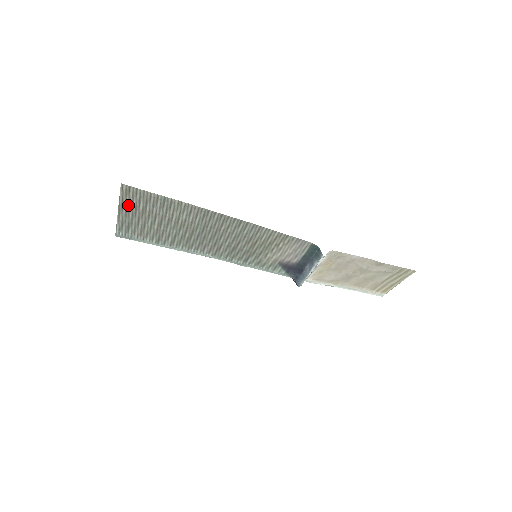
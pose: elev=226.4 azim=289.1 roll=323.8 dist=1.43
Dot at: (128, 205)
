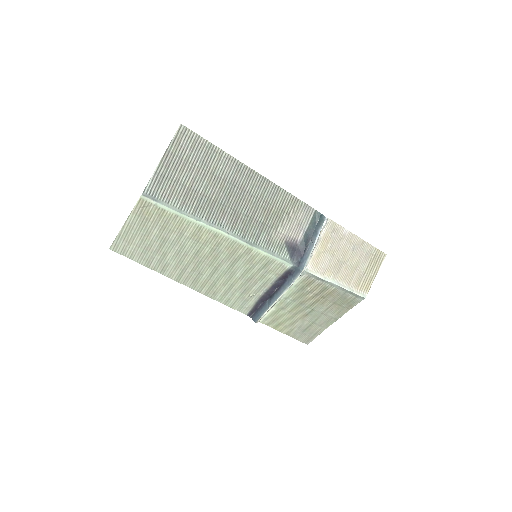
Dot at: (174, 152)
